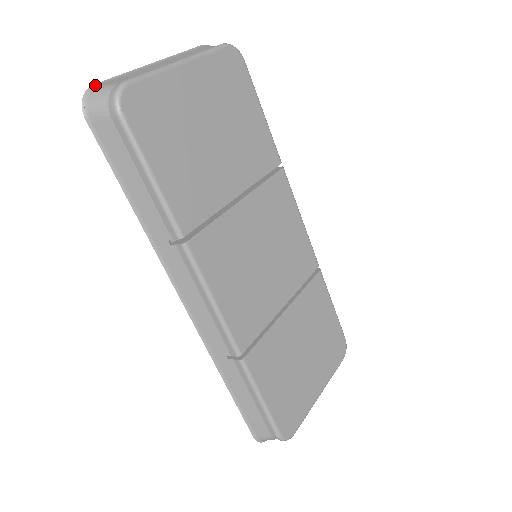
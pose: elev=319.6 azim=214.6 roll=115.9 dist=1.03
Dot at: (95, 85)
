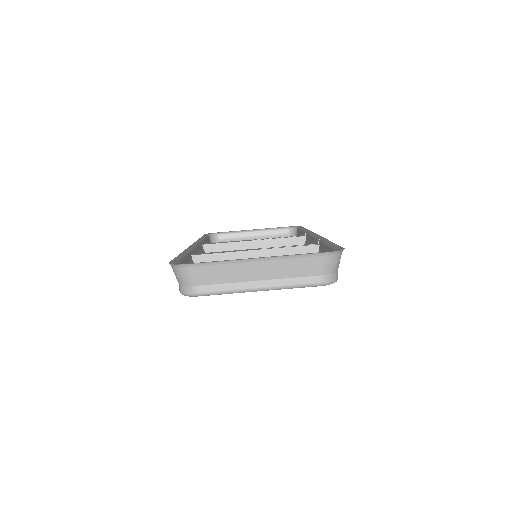
Dot at: (187, 265)
